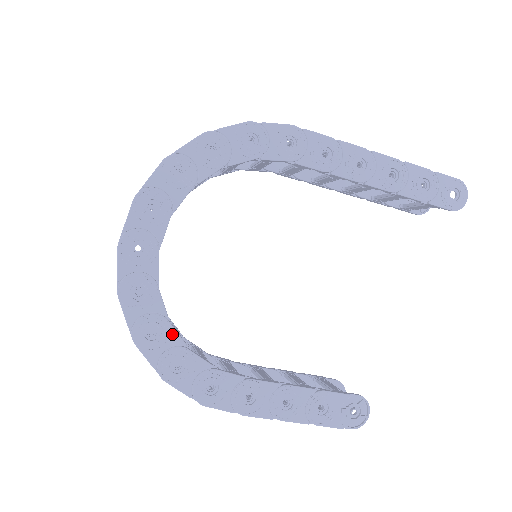
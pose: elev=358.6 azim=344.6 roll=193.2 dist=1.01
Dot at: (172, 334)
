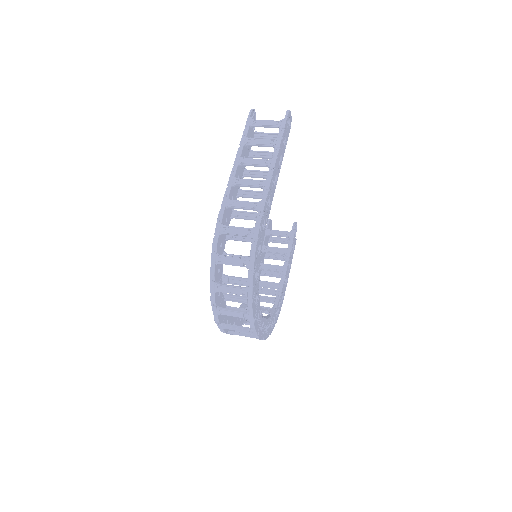
Dot at: (273, 315)
